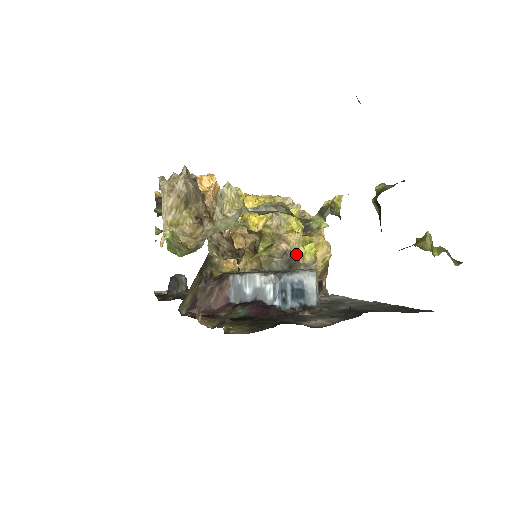
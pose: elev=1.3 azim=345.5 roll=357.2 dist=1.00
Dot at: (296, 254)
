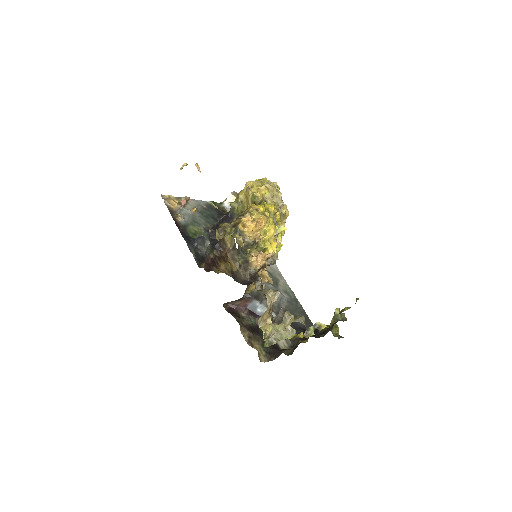
Dot at: occluded
